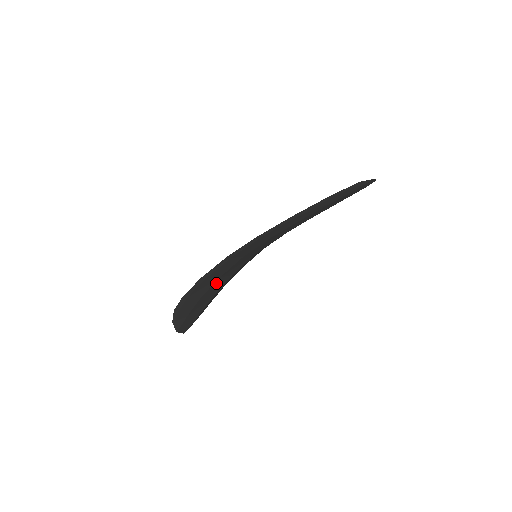
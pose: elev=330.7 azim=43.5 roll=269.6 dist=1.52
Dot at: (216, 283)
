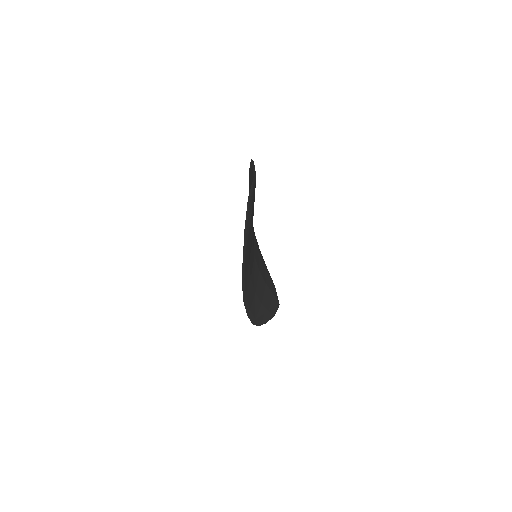
Dot at: (258, 292)
